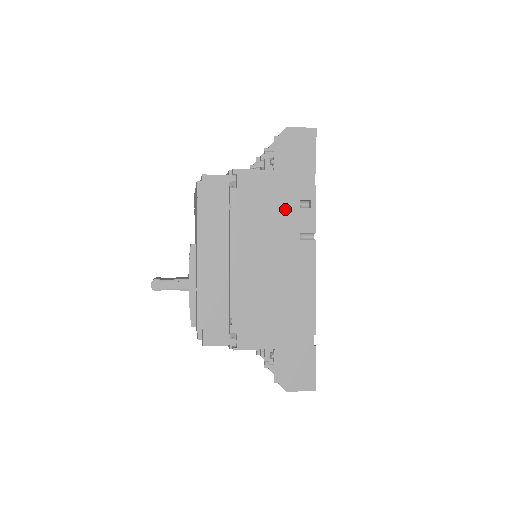
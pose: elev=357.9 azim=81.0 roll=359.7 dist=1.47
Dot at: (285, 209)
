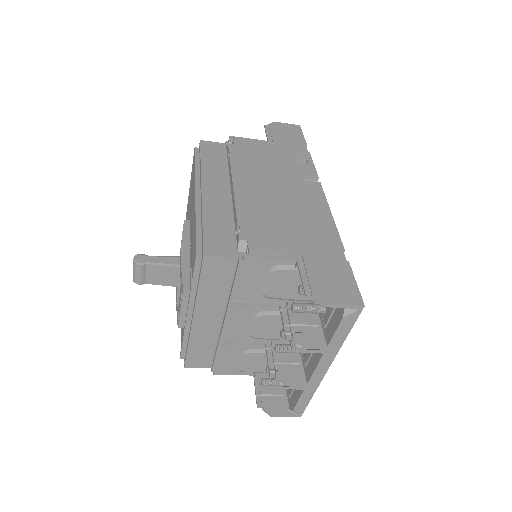
Dot at: (284, 161)
